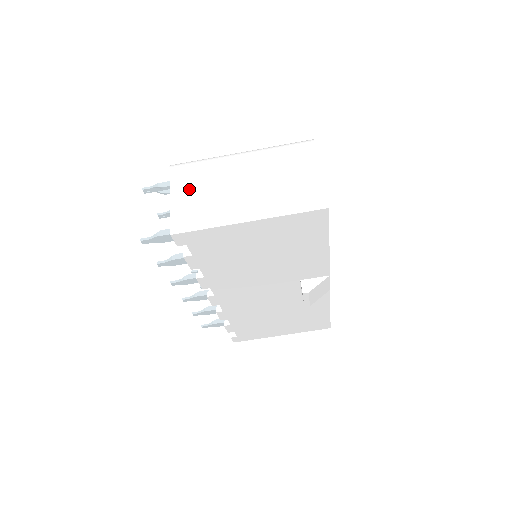
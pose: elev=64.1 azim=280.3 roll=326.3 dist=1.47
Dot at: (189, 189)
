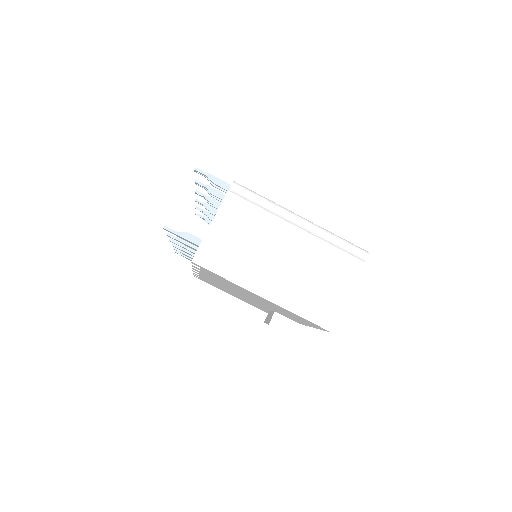
Dot at: (234, 223)
